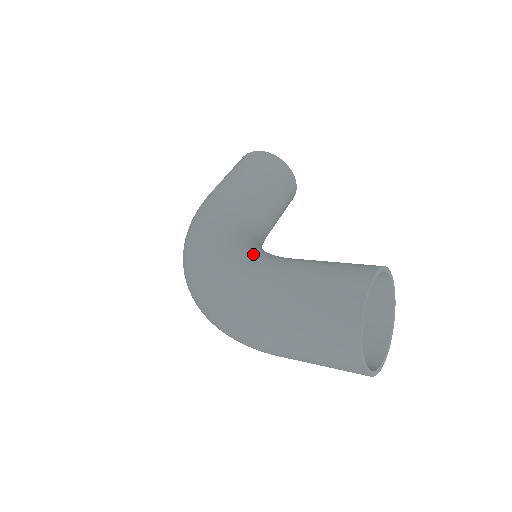
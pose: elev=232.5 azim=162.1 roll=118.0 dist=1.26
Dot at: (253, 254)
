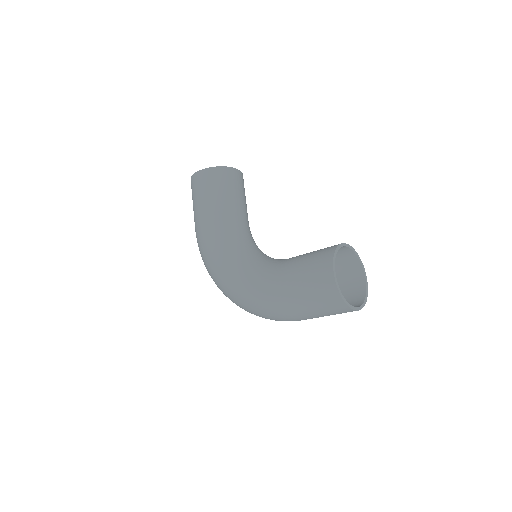
Dot at: (259, 276)
